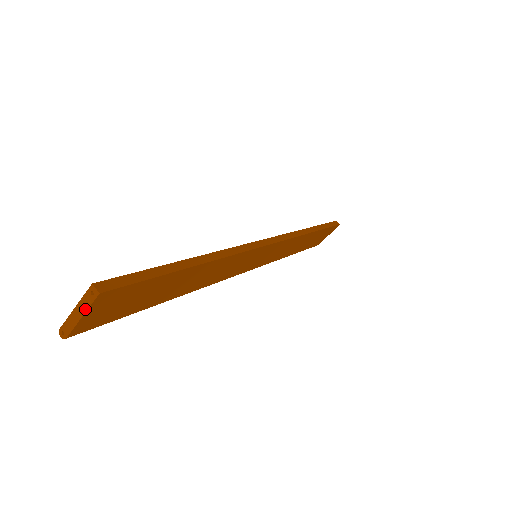
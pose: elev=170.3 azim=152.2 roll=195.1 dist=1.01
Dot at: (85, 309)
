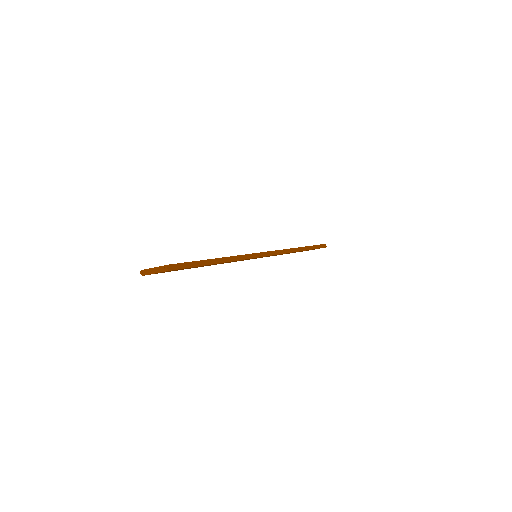
Dot at: (158, 272)
